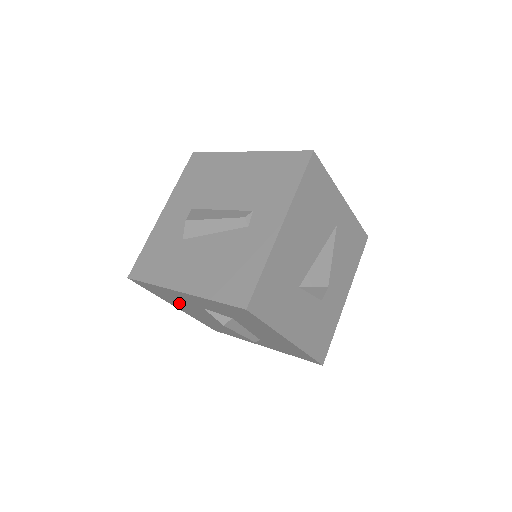
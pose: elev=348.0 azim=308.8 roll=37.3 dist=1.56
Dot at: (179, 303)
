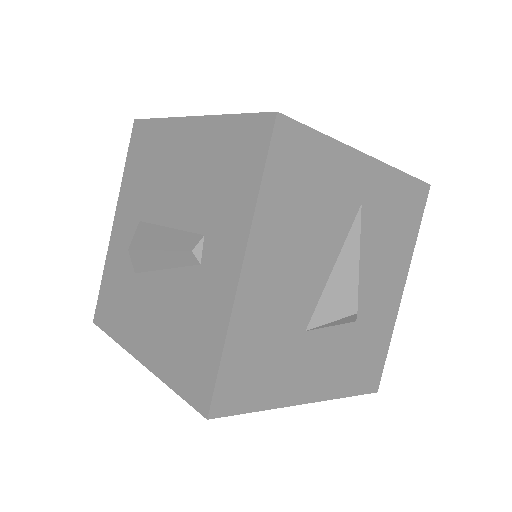
Dot at: occluded
